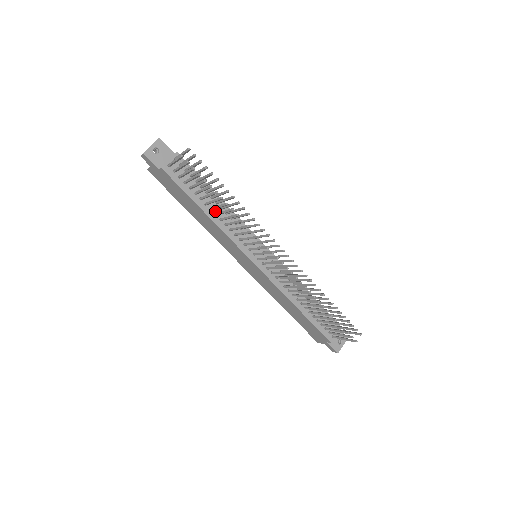
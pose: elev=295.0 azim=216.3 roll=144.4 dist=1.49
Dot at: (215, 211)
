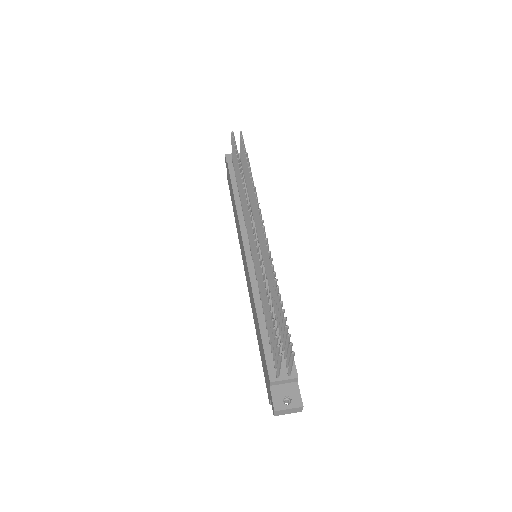
Dot at: occluded
